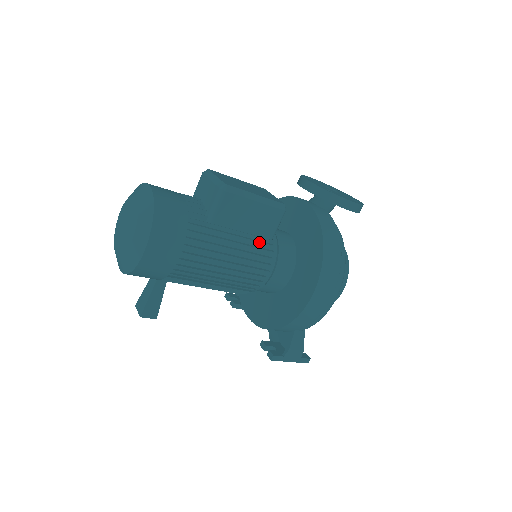
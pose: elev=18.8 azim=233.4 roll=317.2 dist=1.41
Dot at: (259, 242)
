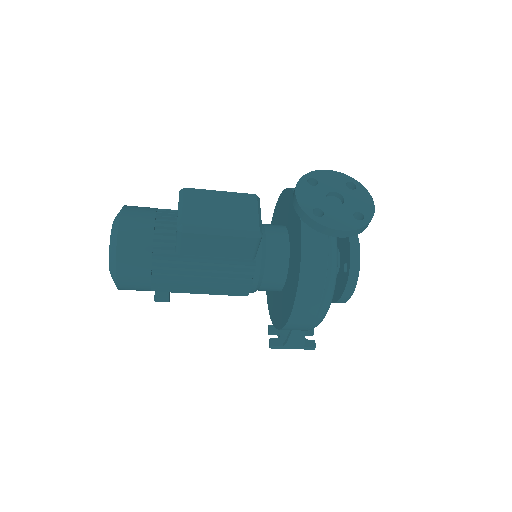
Dot at: (236, 264)
